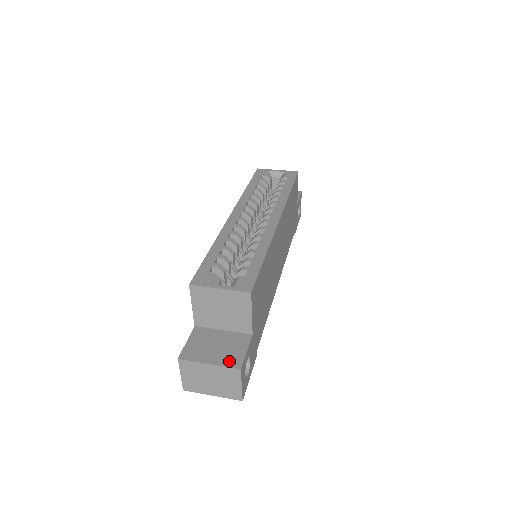
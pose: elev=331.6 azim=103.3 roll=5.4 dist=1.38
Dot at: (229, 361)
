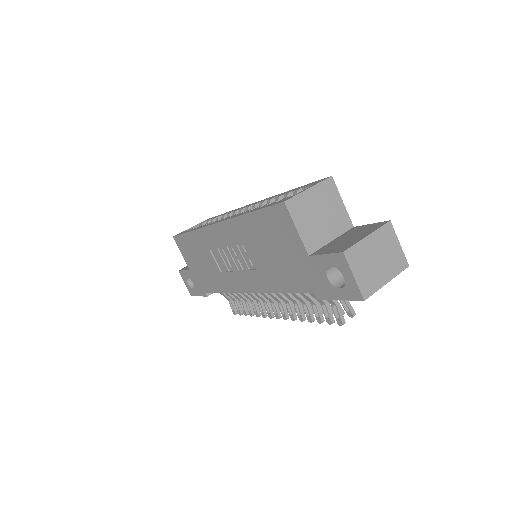
Dot at: (375, 227)
